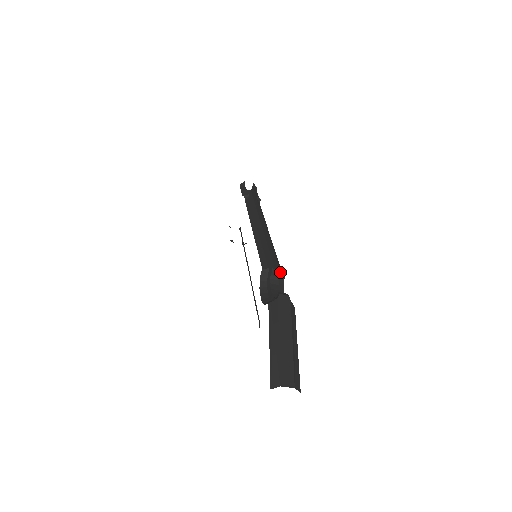
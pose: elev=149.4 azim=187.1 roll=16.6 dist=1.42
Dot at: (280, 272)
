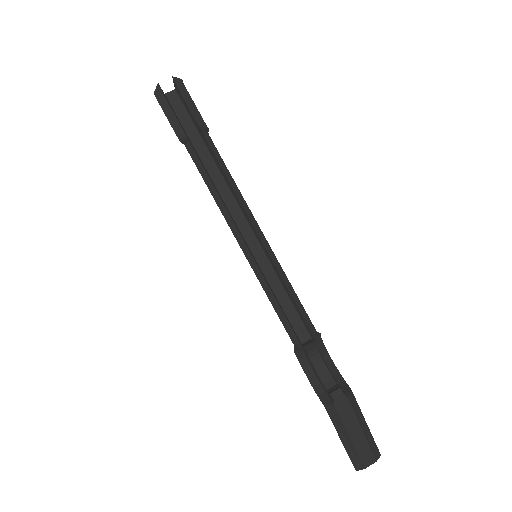
Dot at: (317, 347)
